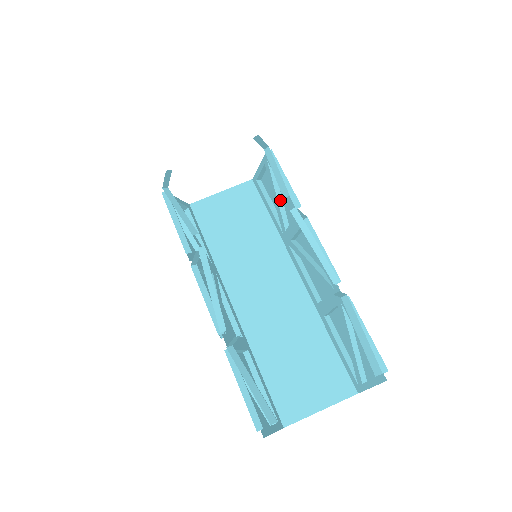
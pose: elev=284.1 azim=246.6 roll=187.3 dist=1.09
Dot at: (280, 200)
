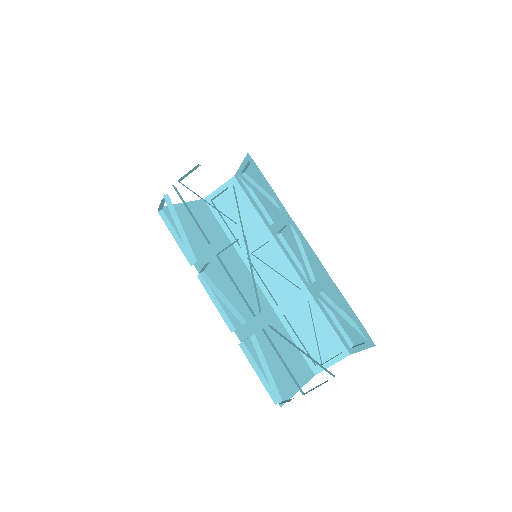
Dot at: (240, 219)
